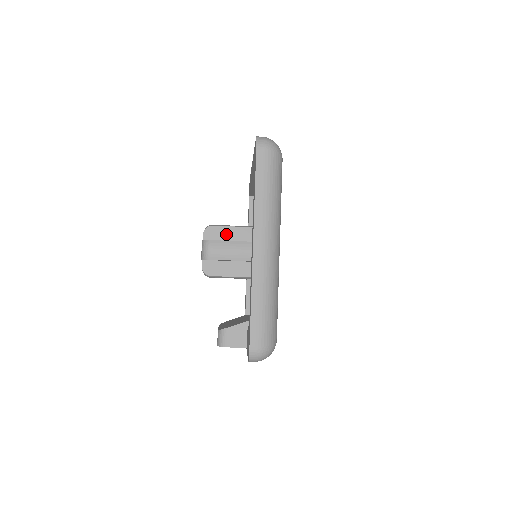
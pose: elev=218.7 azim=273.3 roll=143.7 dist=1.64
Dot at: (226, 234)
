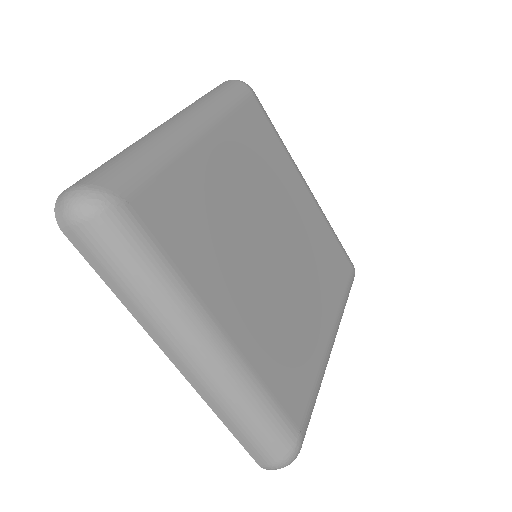
Dot at: occluded
